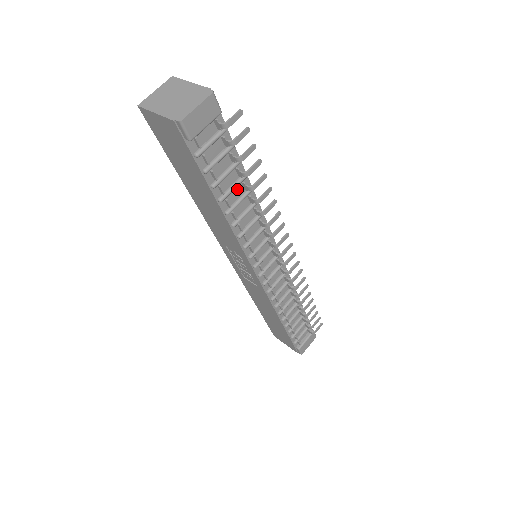
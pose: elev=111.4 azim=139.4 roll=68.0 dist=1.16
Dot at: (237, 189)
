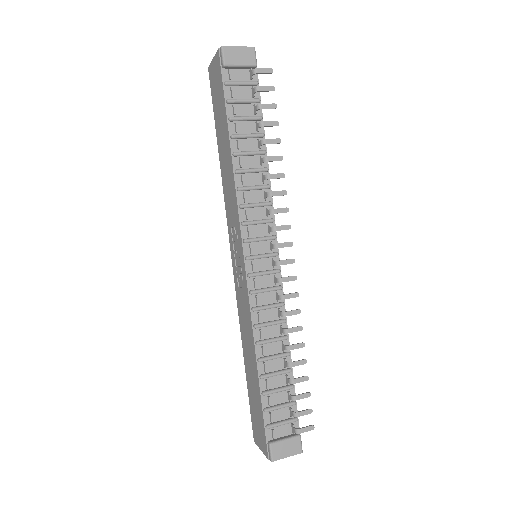
Dot at: (252, 143)
